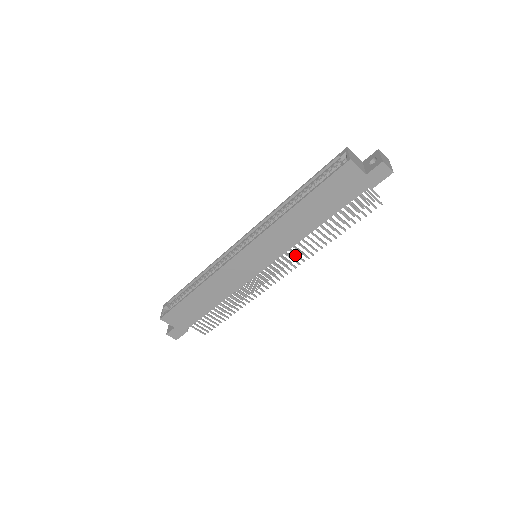
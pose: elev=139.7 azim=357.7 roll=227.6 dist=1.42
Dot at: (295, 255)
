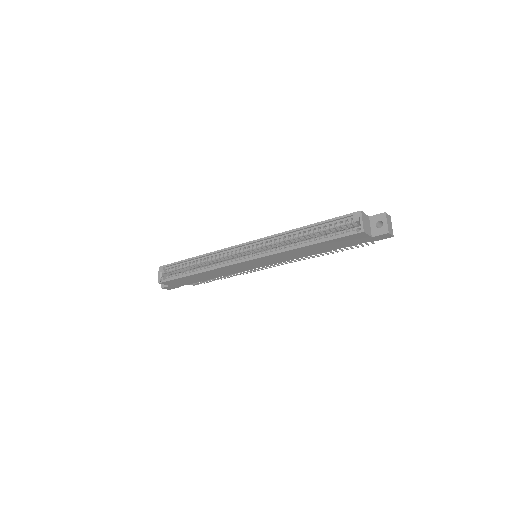
Dot at: (291, 260)
